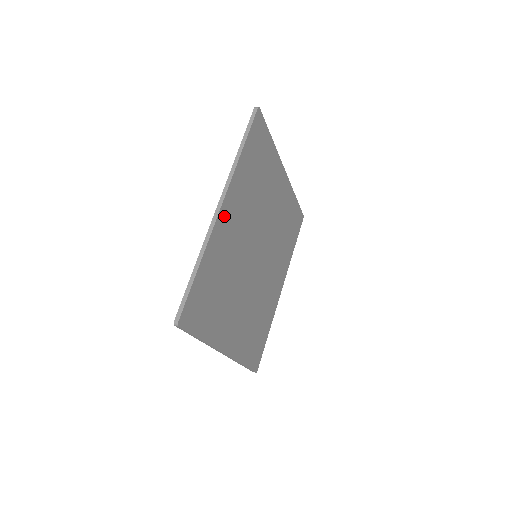
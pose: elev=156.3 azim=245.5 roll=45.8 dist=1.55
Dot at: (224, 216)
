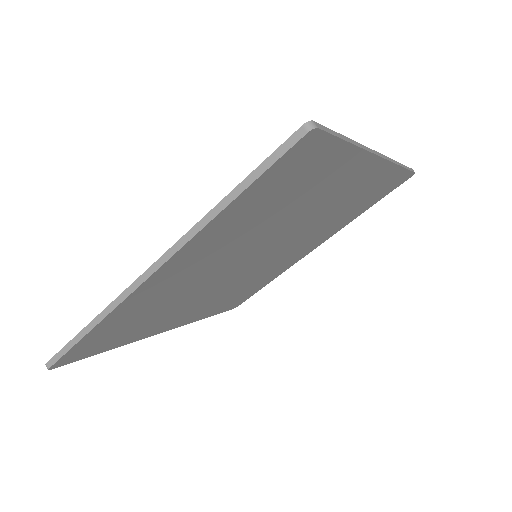
Dot at: (160, 277)
